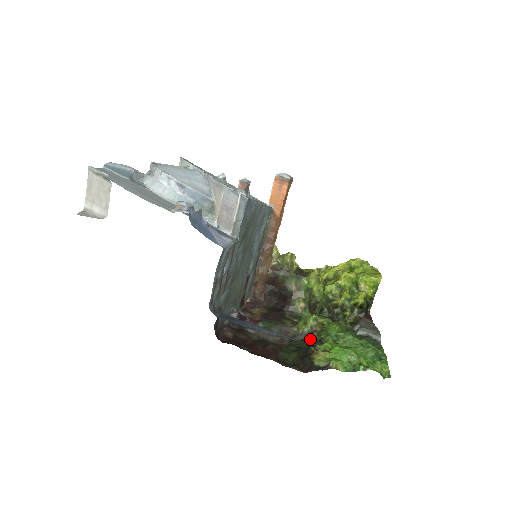
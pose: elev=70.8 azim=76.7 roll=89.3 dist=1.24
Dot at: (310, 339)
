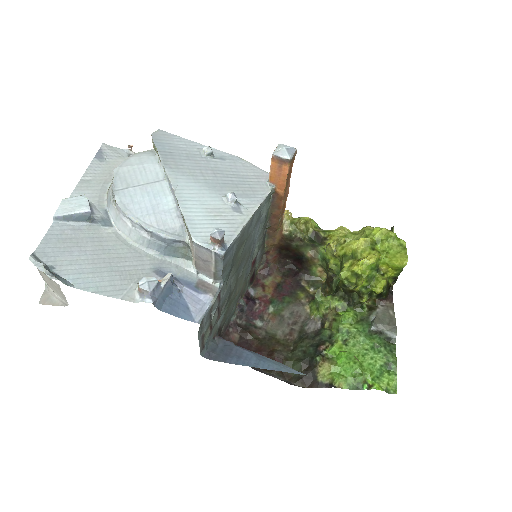
Dot at: (319, 337)
